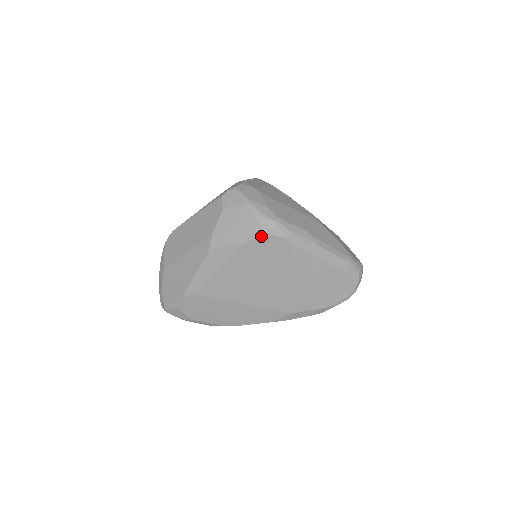
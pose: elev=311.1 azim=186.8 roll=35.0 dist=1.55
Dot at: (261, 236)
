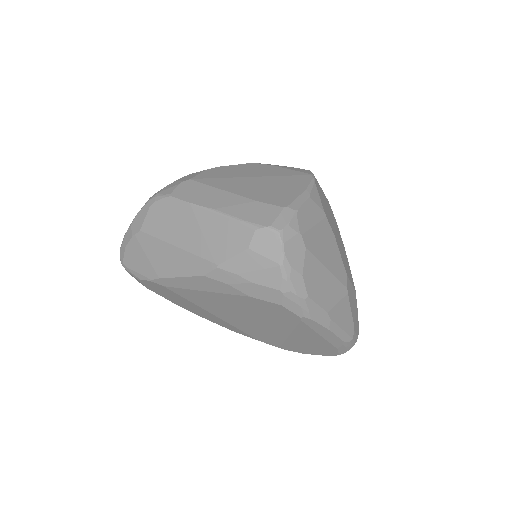
Dot at: (275, 303)
